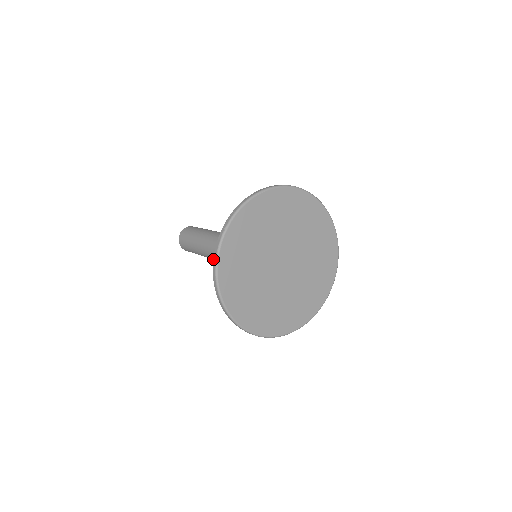
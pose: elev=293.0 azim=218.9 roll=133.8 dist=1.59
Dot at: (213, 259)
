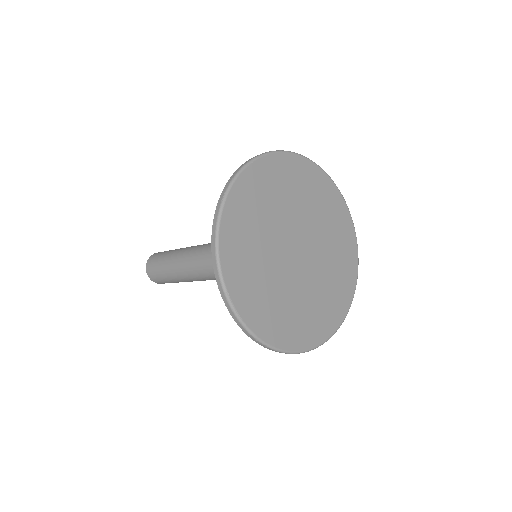
Dot at: (211, 240)
